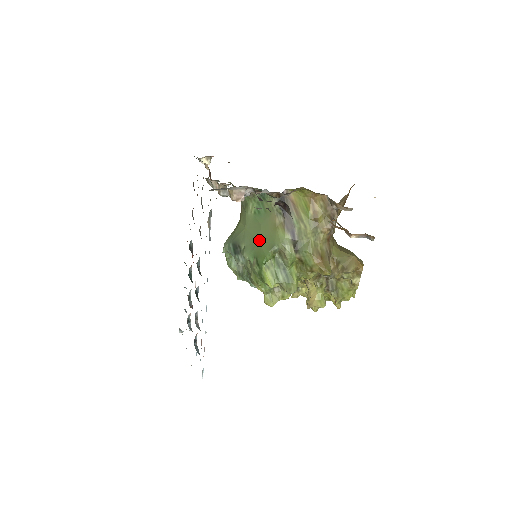
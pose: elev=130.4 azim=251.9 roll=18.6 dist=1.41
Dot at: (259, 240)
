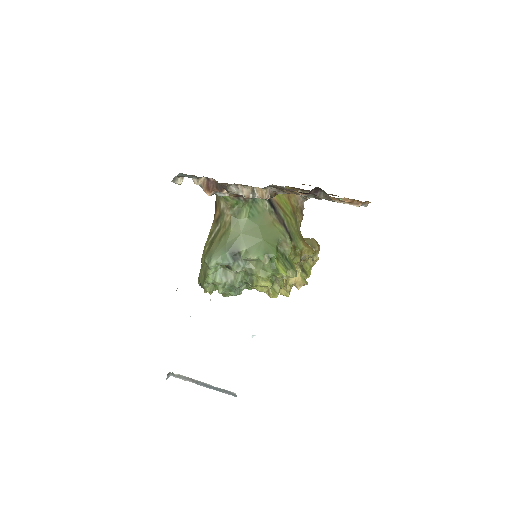
Dot at: (262, 238)
